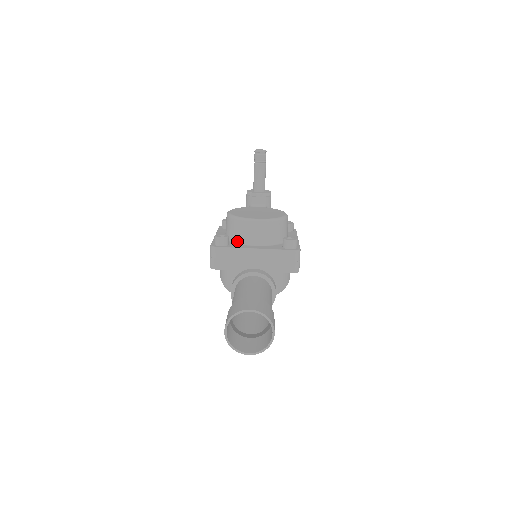
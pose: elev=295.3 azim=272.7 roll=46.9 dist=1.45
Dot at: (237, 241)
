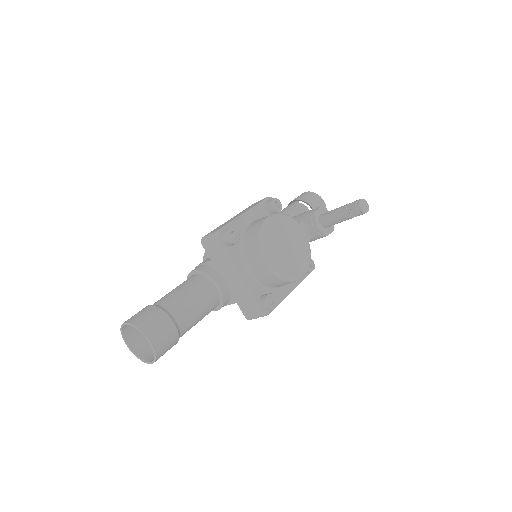
Dot at: (242, 249)
